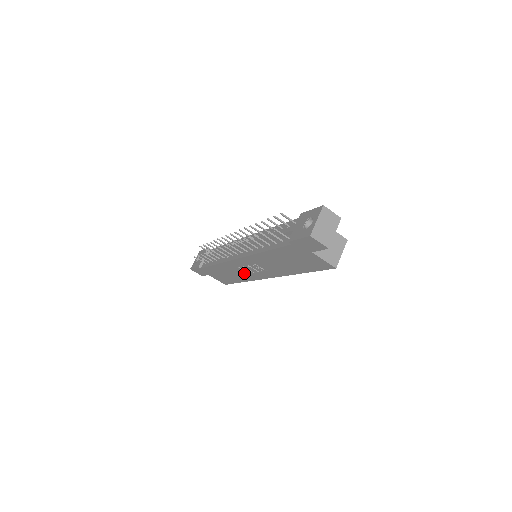
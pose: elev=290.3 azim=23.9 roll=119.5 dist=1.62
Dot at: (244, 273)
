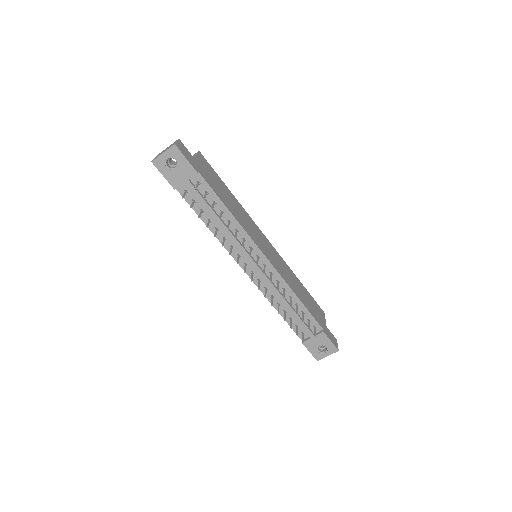
Dot at: occluded
